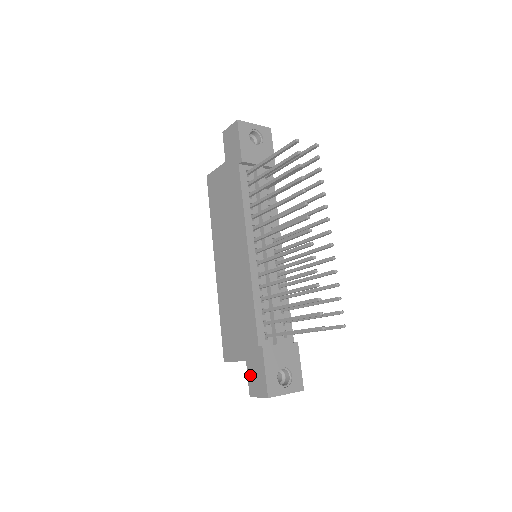
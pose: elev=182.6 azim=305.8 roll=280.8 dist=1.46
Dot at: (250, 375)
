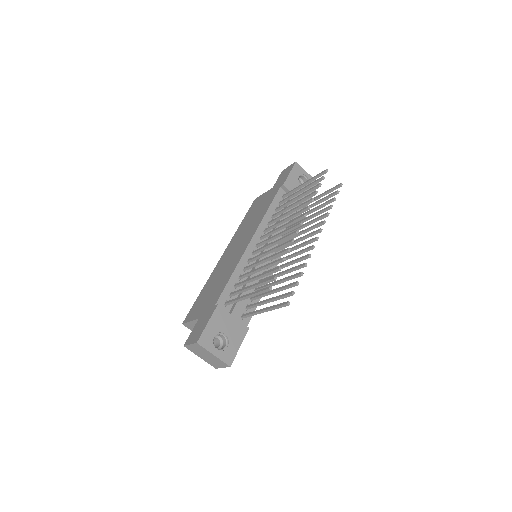
Dot at: (195, 328)
